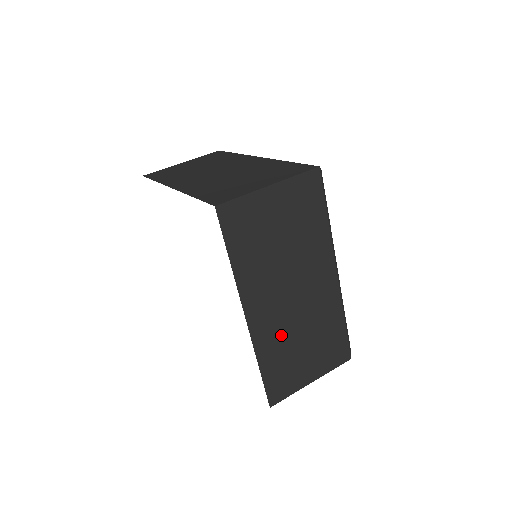
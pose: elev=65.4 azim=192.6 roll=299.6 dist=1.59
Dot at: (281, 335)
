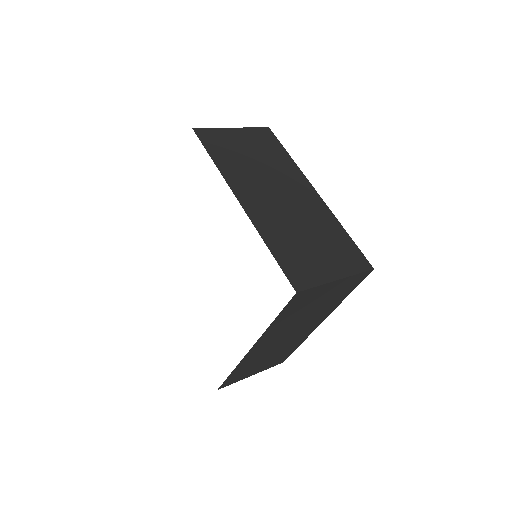
Dot at: (260, 355)
